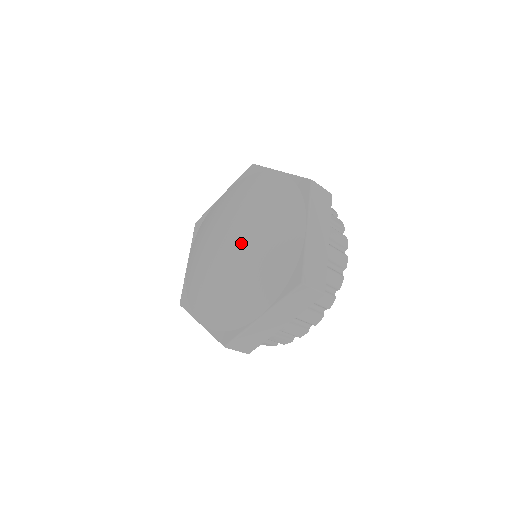
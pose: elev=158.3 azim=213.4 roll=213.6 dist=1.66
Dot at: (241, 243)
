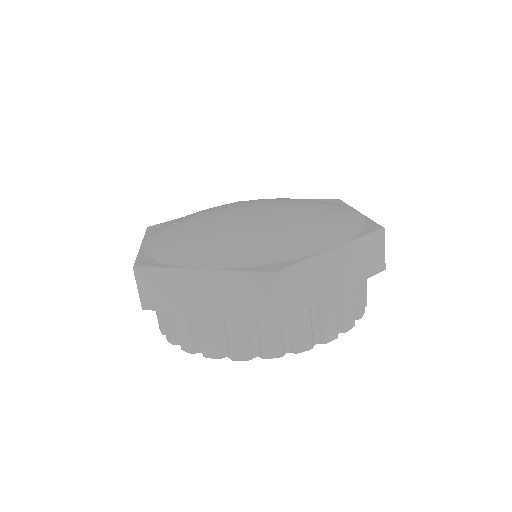
Dot at: (261, 213)
